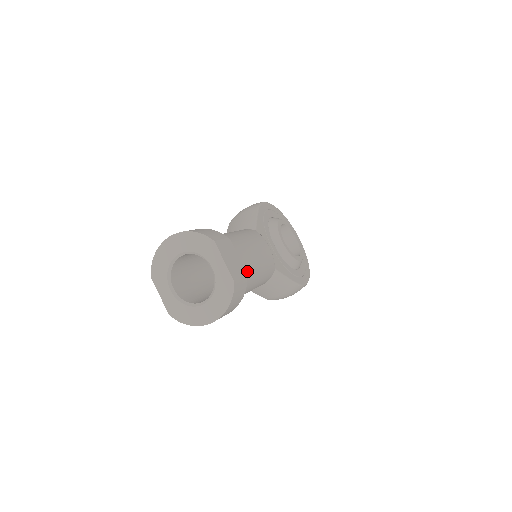
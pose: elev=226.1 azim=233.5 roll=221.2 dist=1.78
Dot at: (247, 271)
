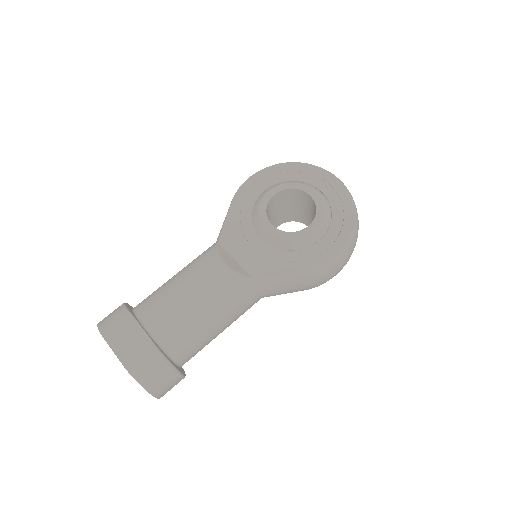
Dot at: (173, 328)
